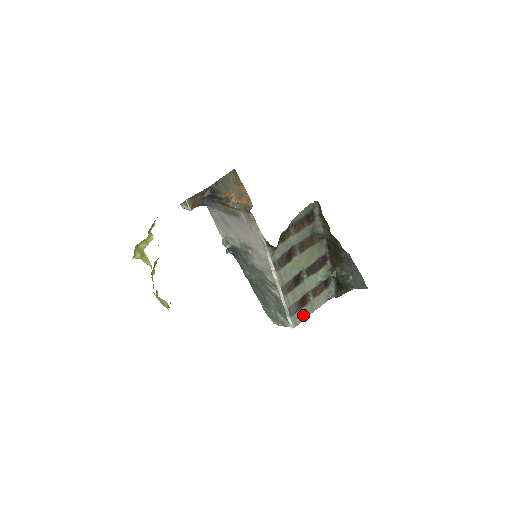
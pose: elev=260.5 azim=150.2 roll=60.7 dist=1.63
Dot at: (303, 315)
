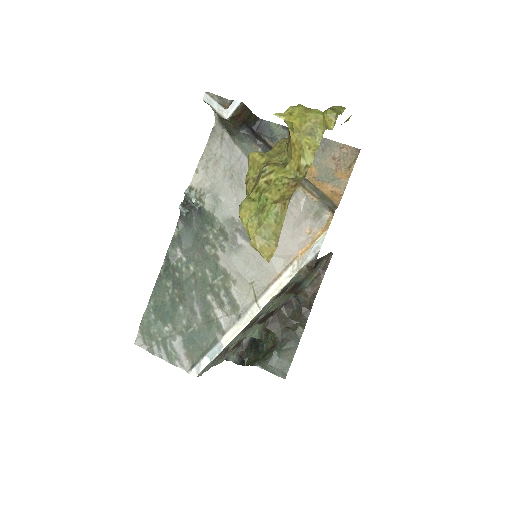
Dot at: (212, 365)
